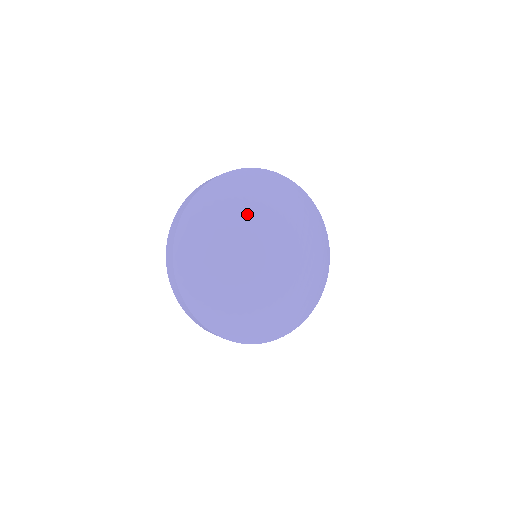
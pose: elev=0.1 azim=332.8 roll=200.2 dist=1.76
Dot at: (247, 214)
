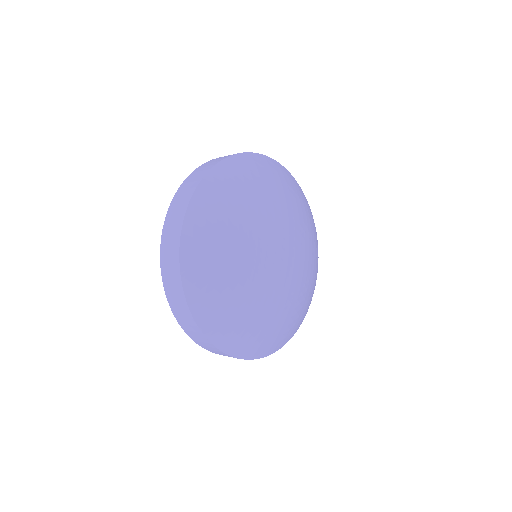
Dot at: (256, 213)
